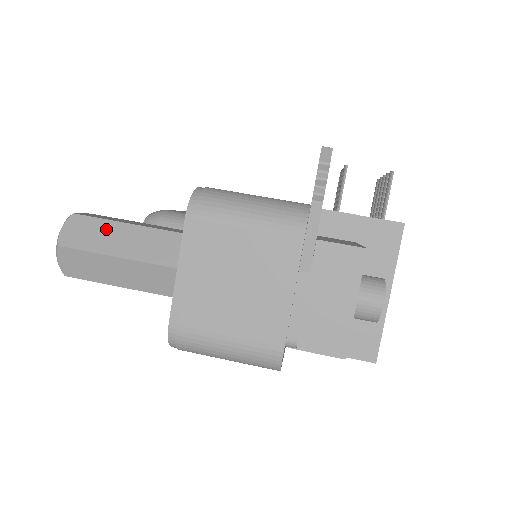
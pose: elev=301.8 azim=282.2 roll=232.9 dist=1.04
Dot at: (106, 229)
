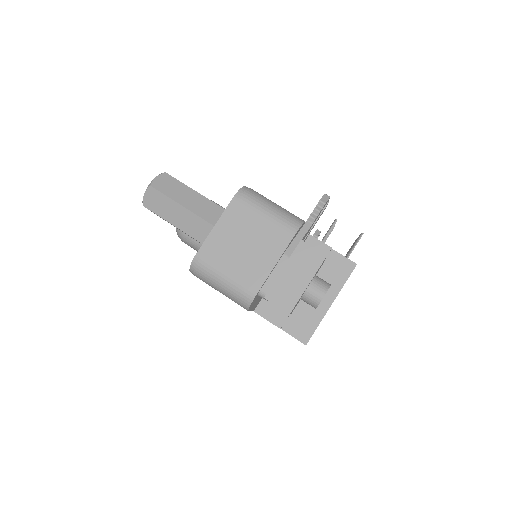
Dot at: (181, 188)
